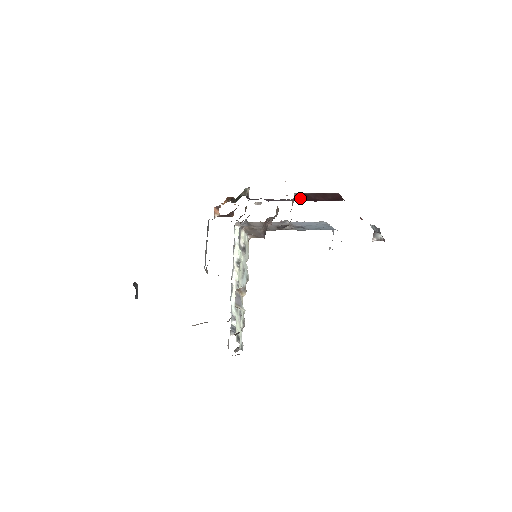
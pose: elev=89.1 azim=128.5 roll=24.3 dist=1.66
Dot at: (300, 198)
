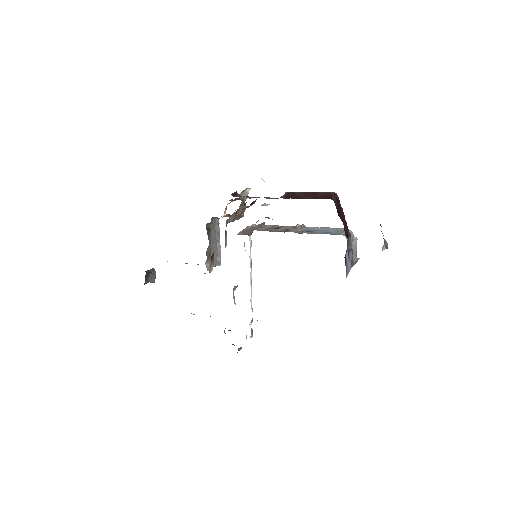
Dot at: (285, 196)
